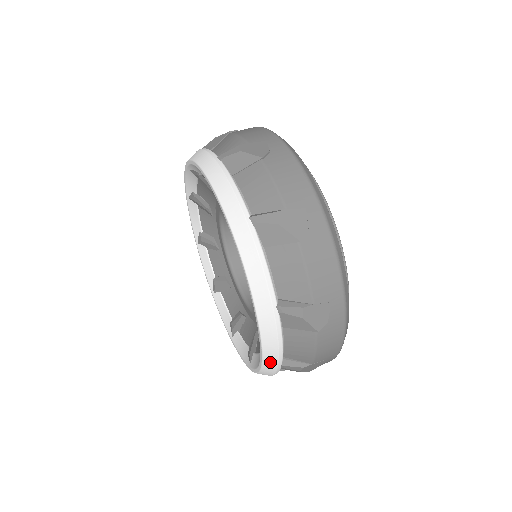
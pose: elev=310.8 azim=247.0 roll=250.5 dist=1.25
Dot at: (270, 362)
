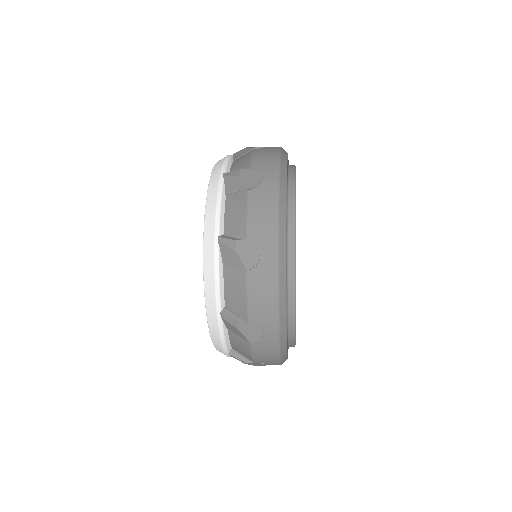
Dot at: (211, 304)
